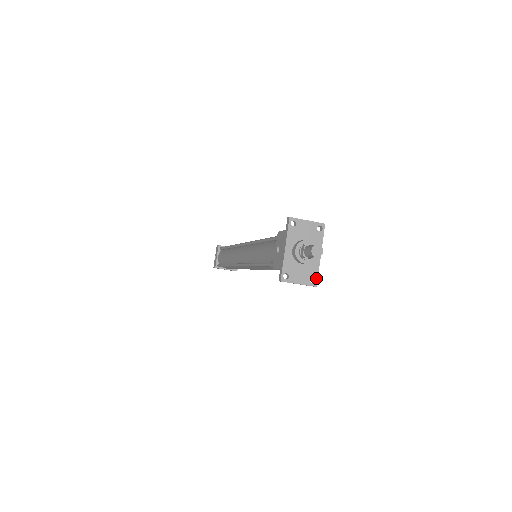
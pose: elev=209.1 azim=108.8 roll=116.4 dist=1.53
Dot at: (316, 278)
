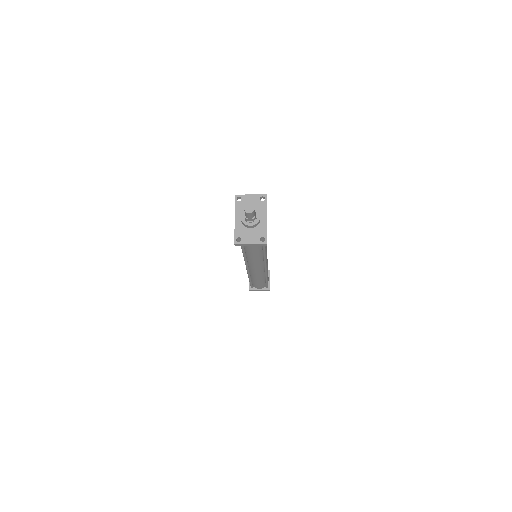
Dot at: (265, 237)
